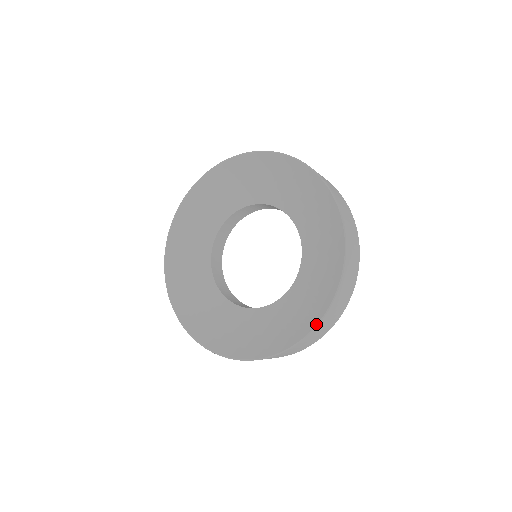
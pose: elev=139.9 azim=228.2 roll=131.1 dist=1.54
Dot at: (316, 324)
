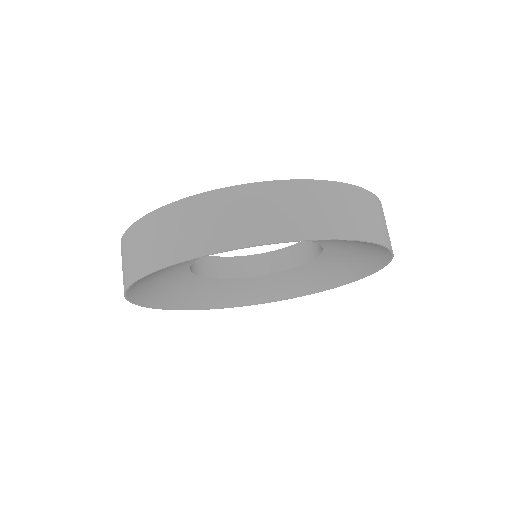
Dot at: occluded
